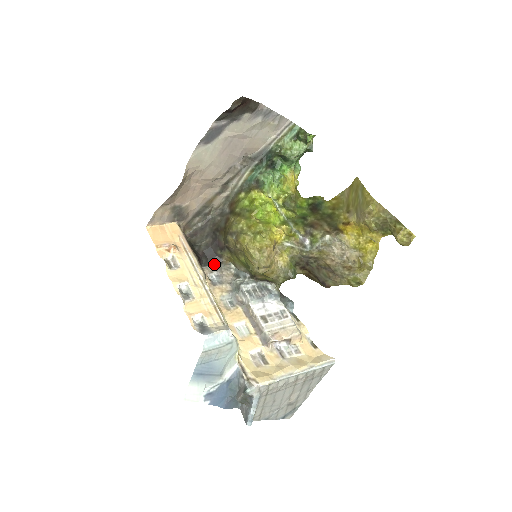
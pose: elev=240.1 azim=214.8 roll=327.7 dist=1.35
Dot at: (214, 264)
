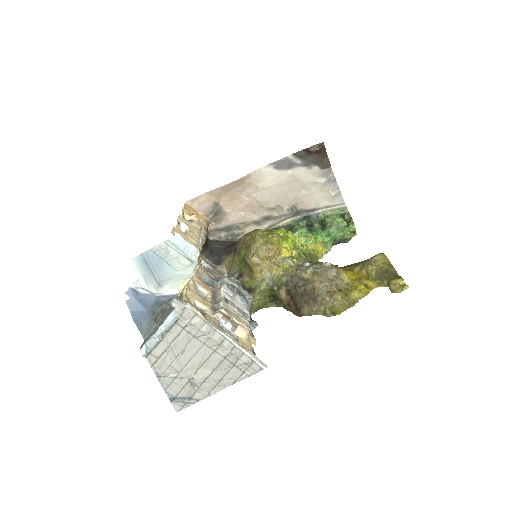
Dot at: (213, 262)
